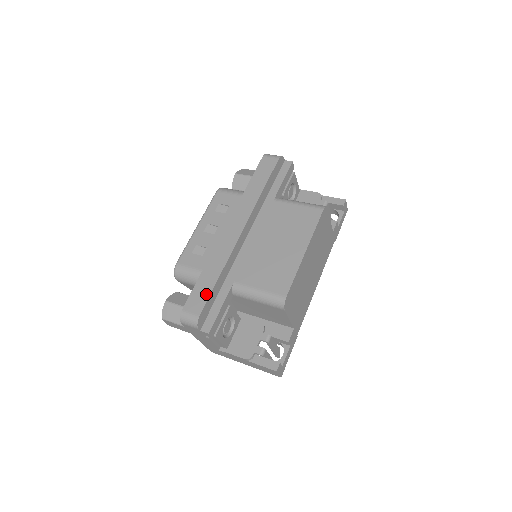
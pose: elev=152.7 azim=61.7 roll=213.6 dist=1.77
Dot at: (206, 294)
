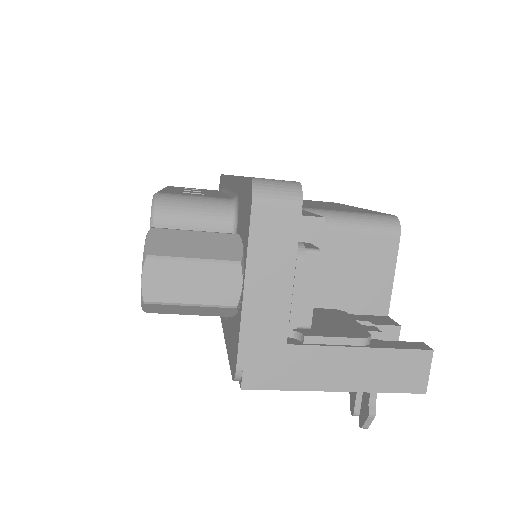
Dot at: occluded
